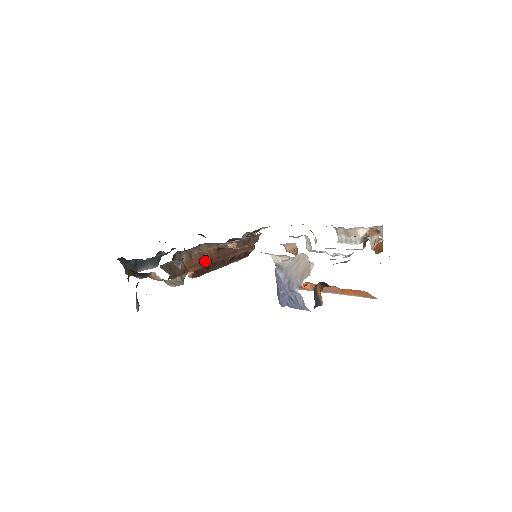
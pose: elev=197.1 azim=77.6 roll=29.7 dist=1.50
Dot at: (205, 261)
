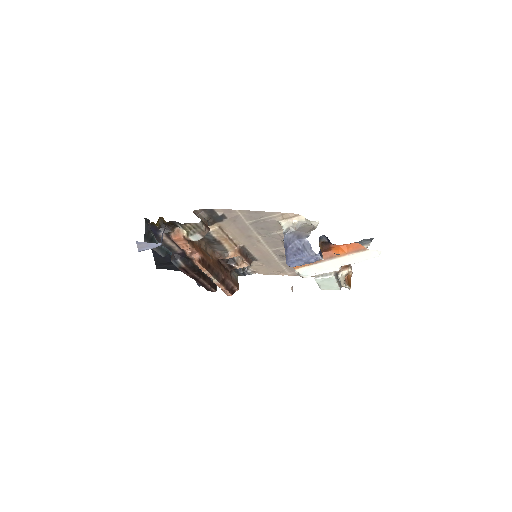
Dot at: (209, 258)
